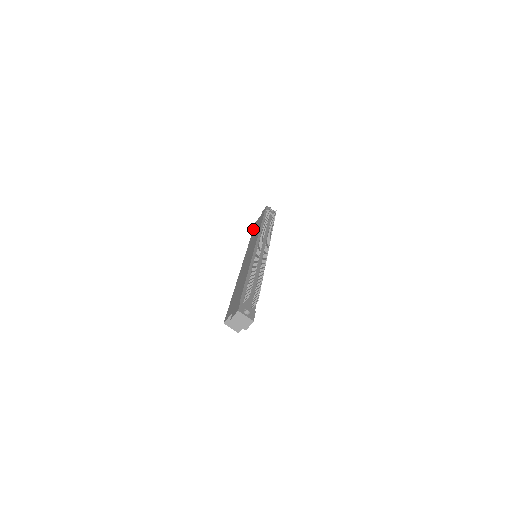
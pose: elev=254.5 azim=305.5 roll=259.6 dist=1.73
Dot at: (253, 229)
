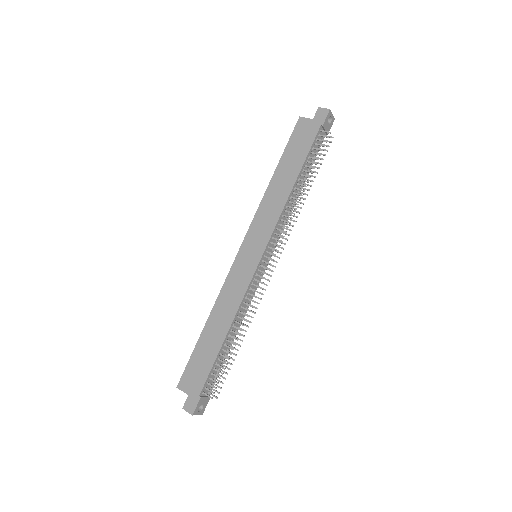
Dot at: (286, 148)
